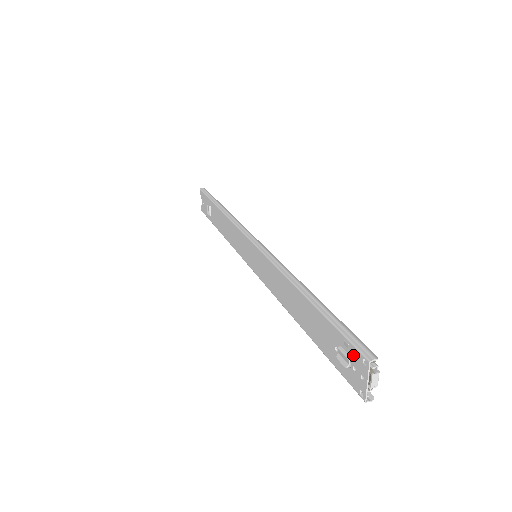
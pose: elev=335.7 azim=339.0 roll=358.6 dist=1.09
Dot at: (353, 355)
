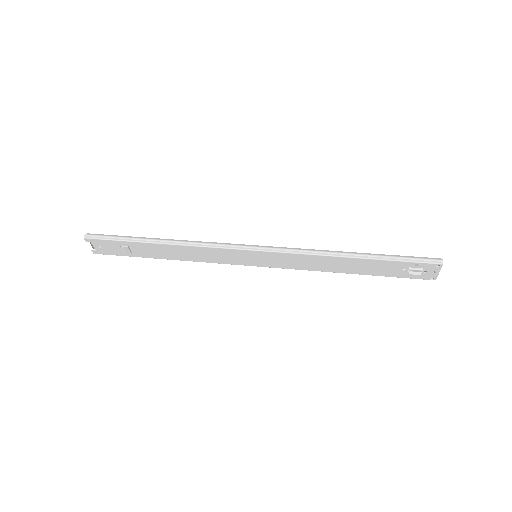
Dot at: (425, 267)
